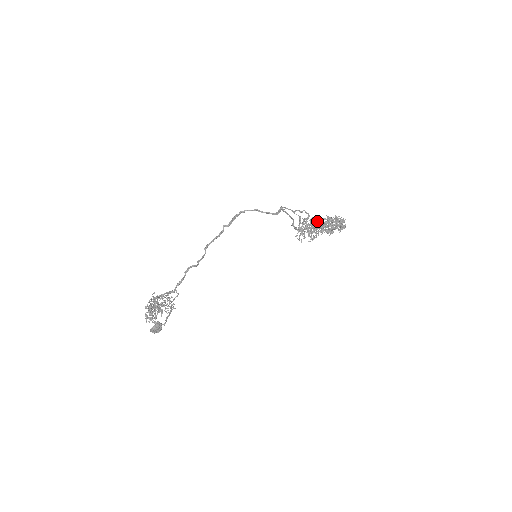
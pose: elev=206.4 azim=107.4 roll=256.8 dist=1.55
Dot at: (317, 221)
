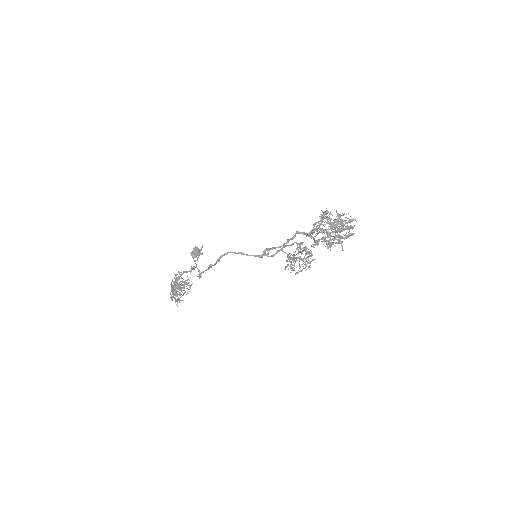
Dot at: (325, 217)
